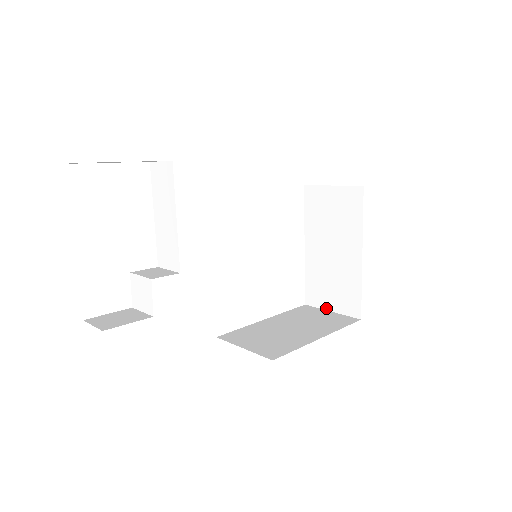
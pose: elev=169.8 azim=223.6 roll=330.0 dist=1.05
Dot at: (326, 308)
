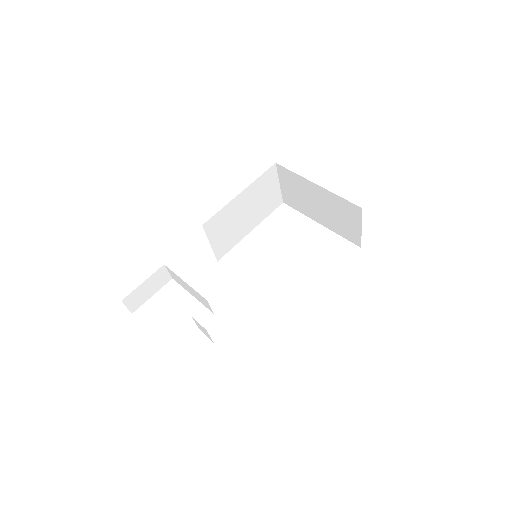
Dot at: (360, 232)
